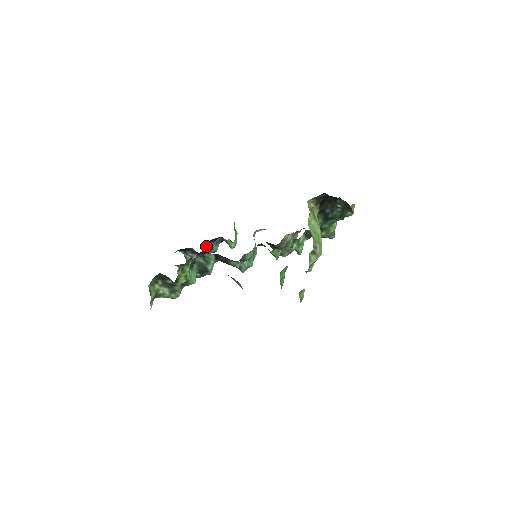
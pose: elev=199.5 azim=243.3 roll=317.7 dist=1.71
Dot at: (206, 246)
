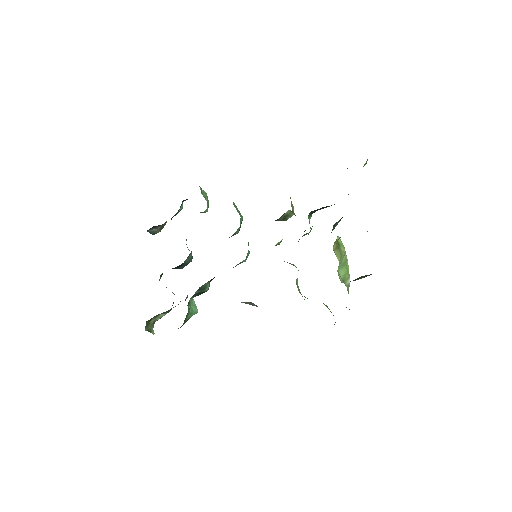
Dot at: occluded
